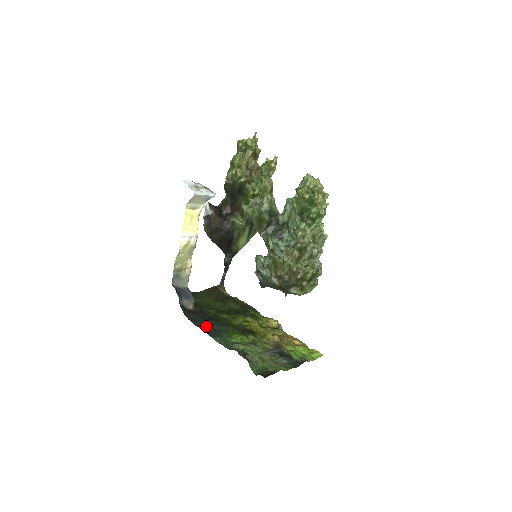
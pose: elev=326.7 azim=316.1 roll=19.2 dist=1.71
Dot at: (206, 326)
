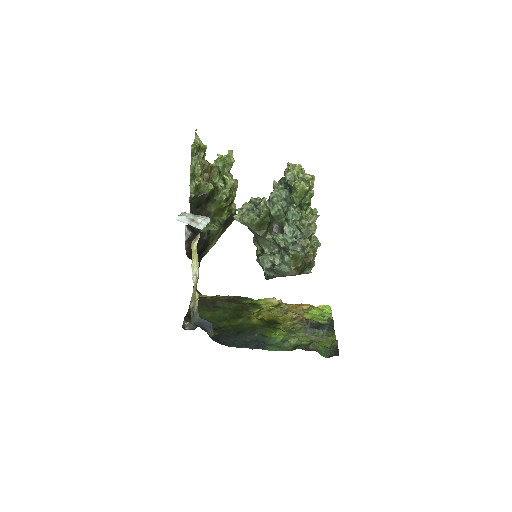
Dot at: (246, 342)
